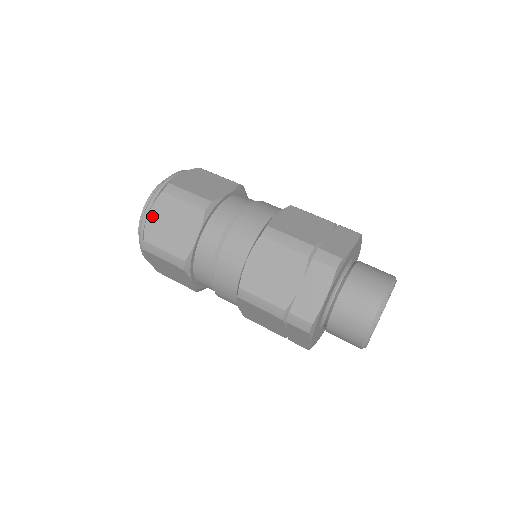
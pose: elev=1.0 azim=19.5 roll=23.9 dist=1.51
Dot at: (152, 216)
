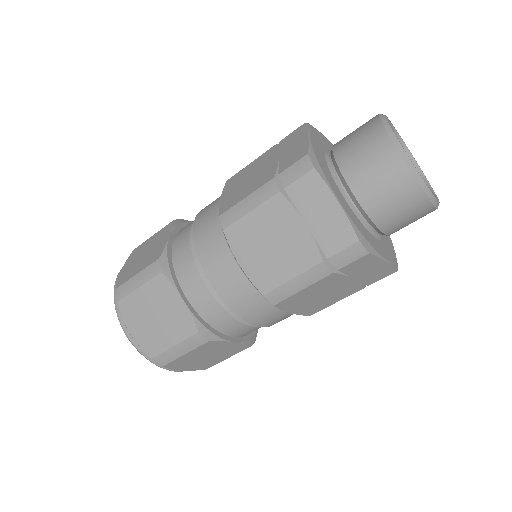
Dot at: (124, 269)
